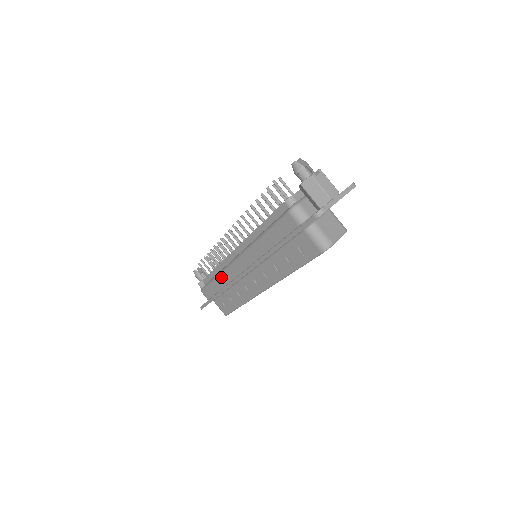
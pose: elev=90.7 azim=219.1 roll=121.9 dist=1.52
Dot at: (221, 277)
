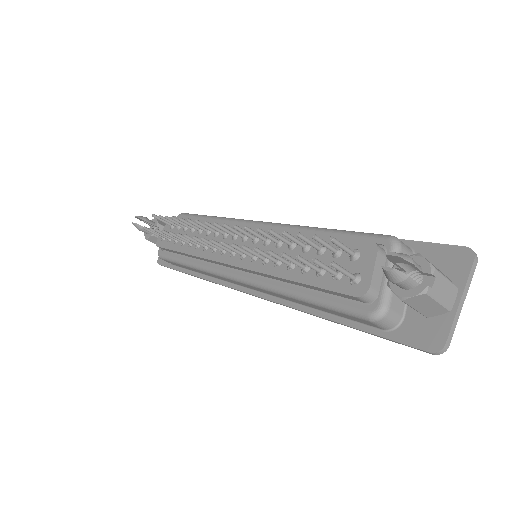
Dot at: (201, 271)
